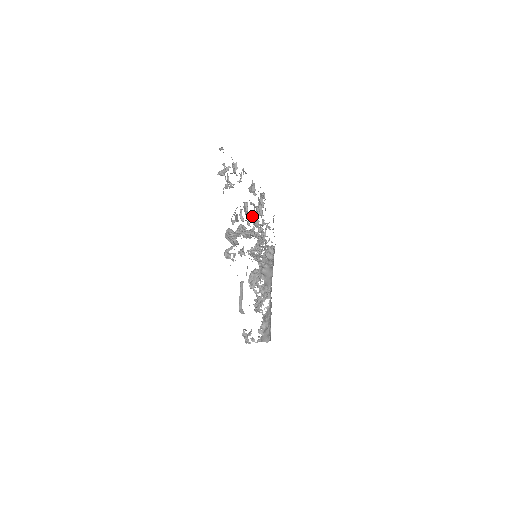
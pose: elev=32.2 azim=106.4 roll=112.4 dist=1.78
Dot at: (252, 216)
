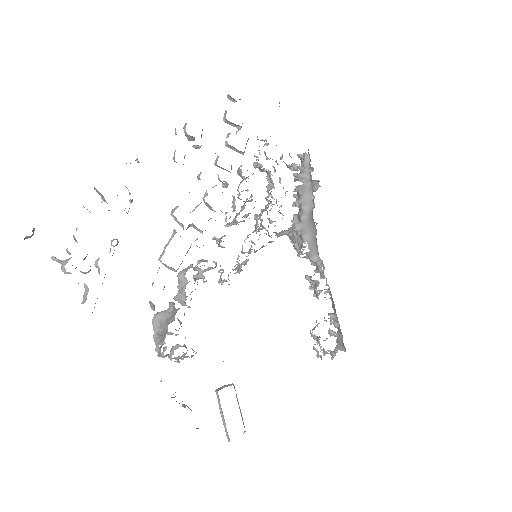
Dot at: (208, 205)
